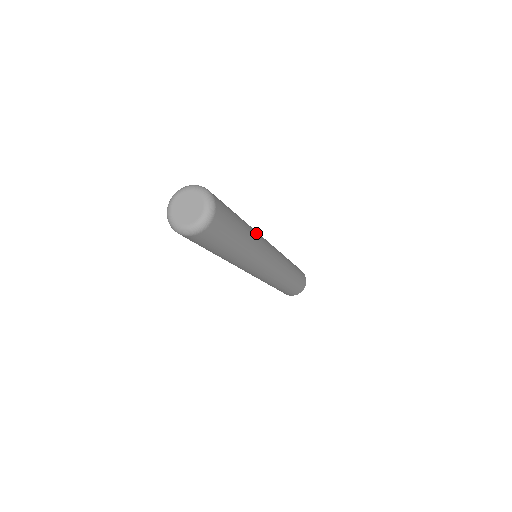
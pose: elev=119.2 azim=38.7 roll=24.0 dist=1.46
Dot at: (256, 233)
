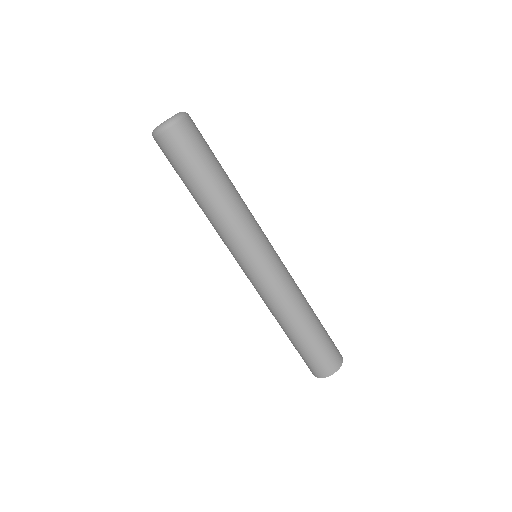
Dot at: (245, 206)
